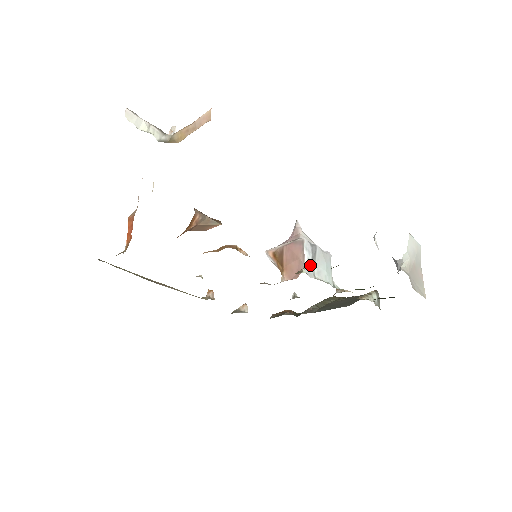
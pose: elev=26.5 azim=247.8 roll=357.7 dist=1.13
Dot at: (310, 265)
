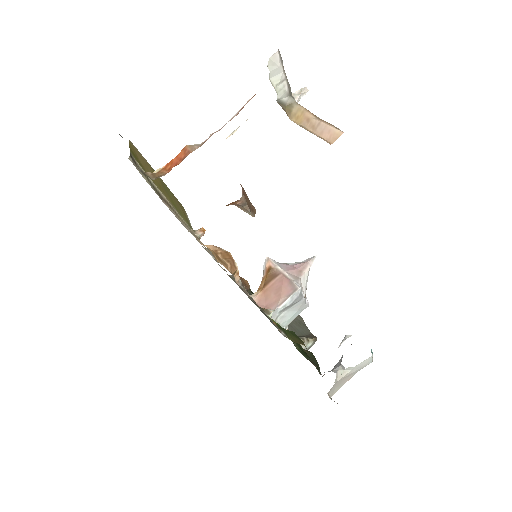
Dot at: (282, 309)
